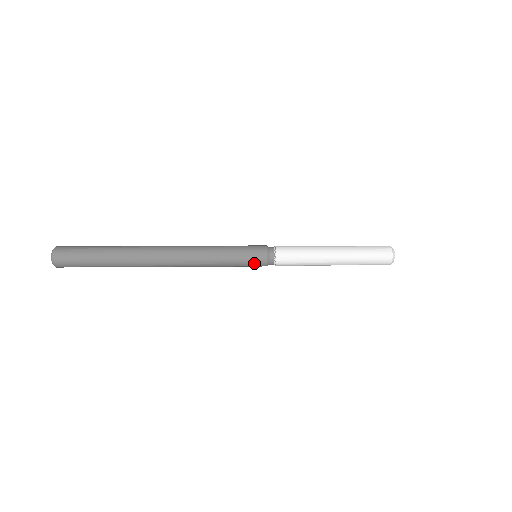
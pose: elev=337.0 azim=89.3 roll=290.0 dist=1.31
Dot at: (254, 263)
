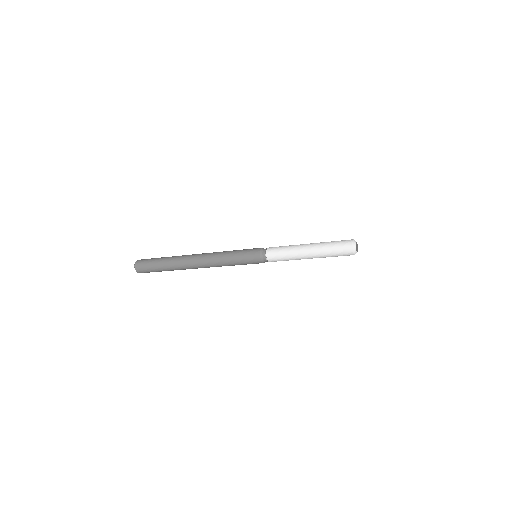
Dot at: (252, 260)
